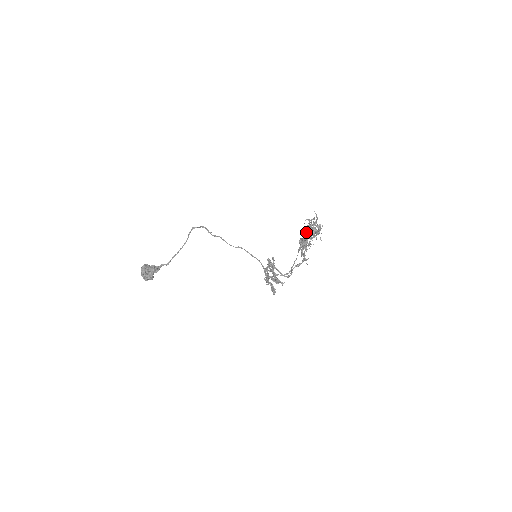
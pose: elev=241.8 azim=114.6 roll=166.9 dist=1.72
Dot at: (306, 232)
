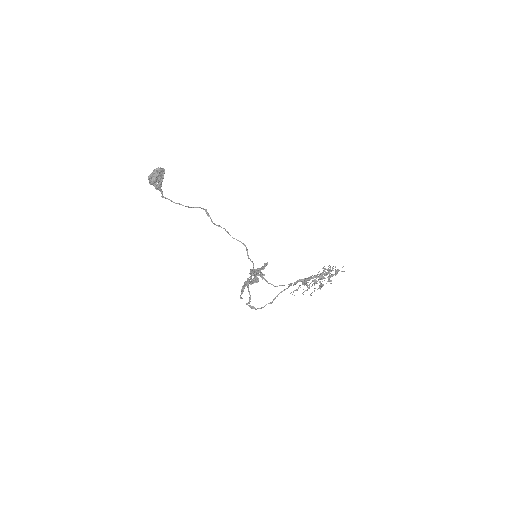
Dot at: (322, 273)
